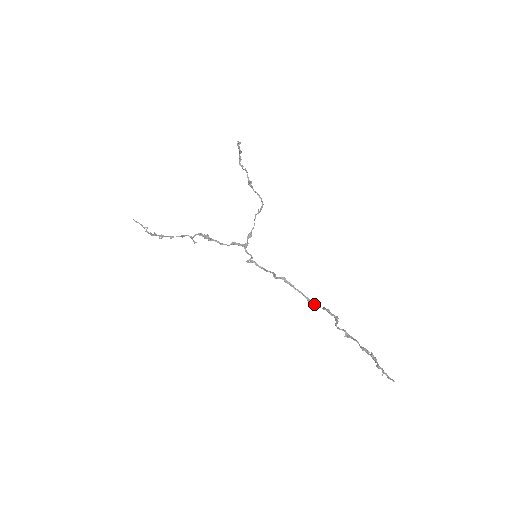
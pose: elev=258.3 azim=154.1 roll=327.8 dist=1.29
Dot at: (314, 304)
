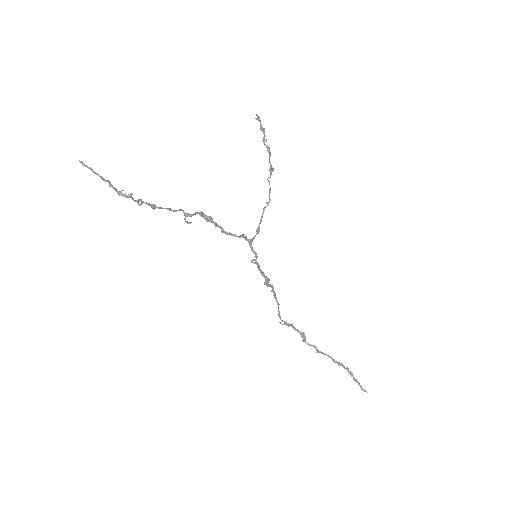
Dot at: occluded
